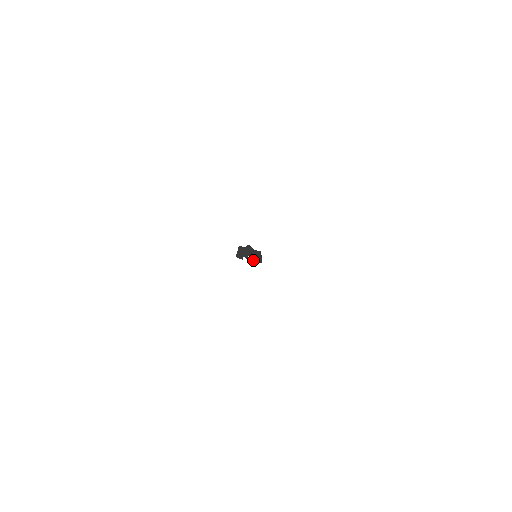
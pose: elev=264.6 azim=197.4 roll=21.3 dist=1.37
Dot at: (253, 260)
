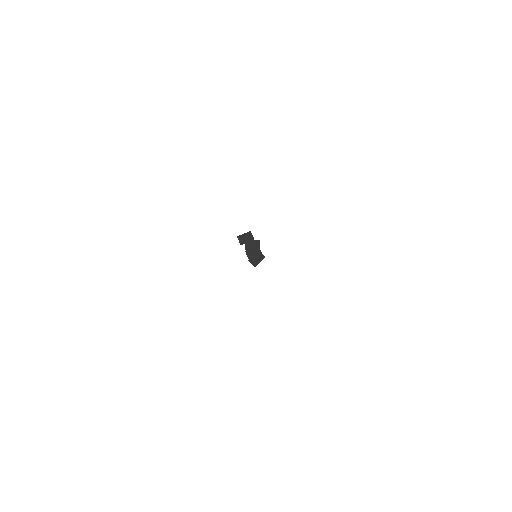
Dot at: (250, 256)
